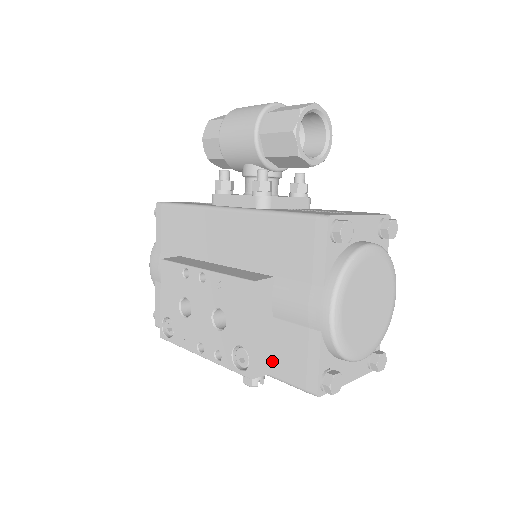
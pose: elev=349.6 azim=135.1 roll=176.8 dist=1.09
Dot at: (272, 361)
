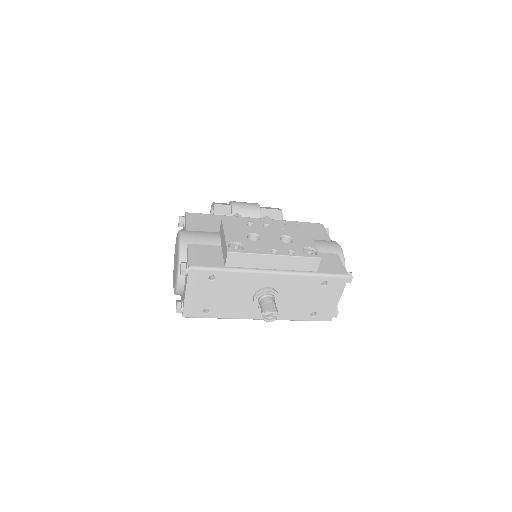
Dot at: occluded
